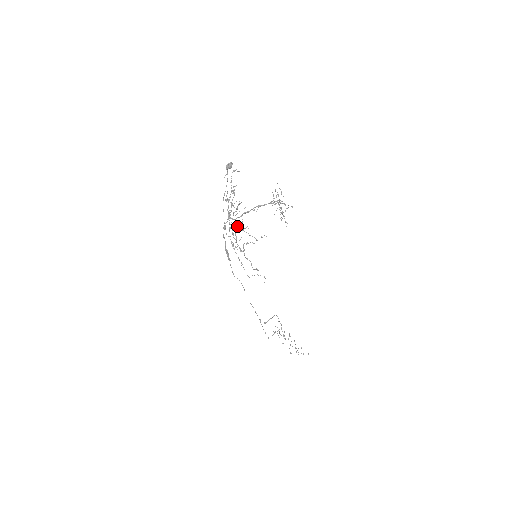
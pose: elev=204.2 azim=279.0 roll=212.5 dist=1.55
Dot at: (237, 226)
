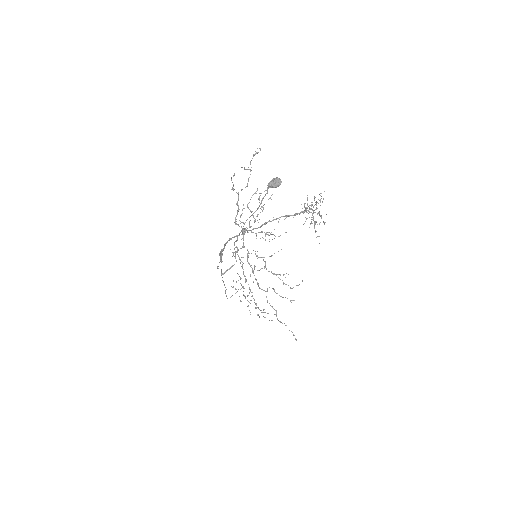
Dot at: occluded
